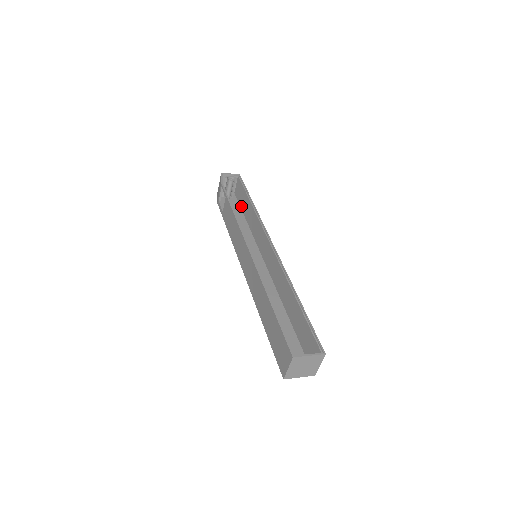
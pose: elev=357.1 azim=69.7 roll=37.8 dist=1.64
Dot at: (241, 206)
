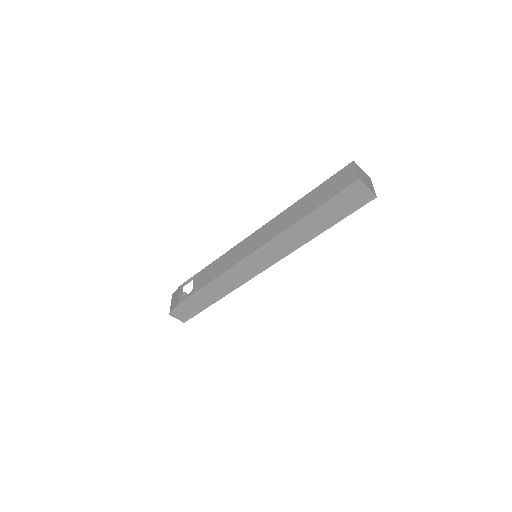
Dot at: occluded
